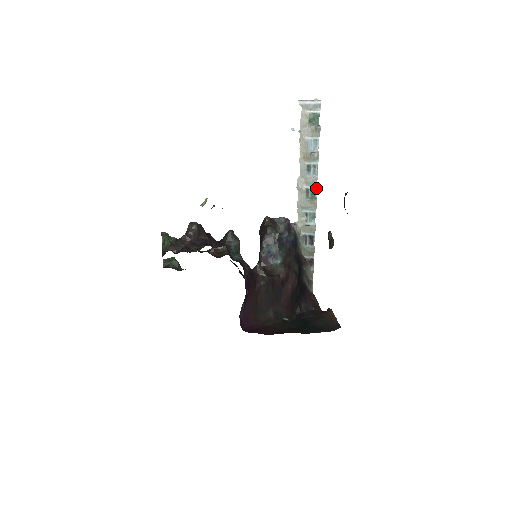
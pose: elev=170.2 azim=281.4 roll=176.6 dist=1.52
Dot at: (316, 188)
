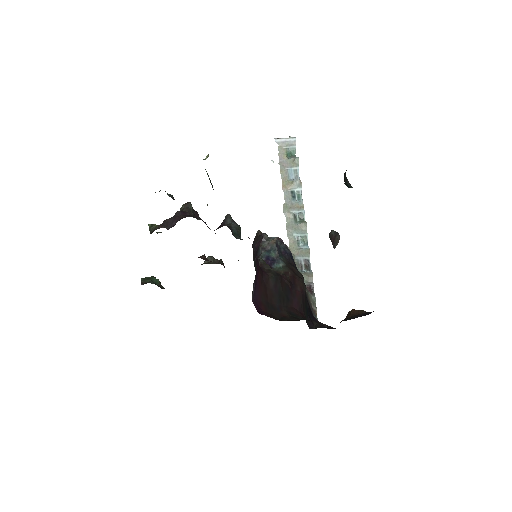
Dot at: (303, 212)
